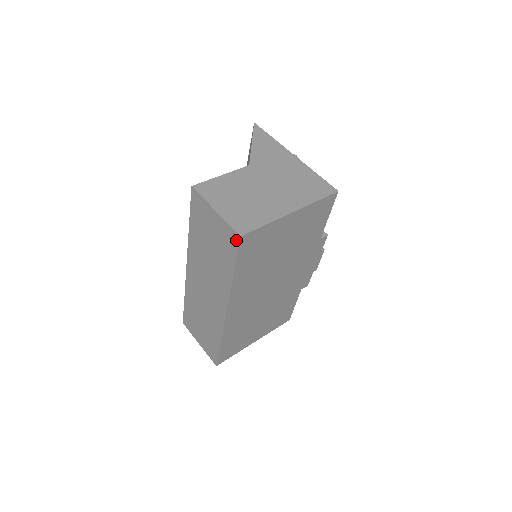
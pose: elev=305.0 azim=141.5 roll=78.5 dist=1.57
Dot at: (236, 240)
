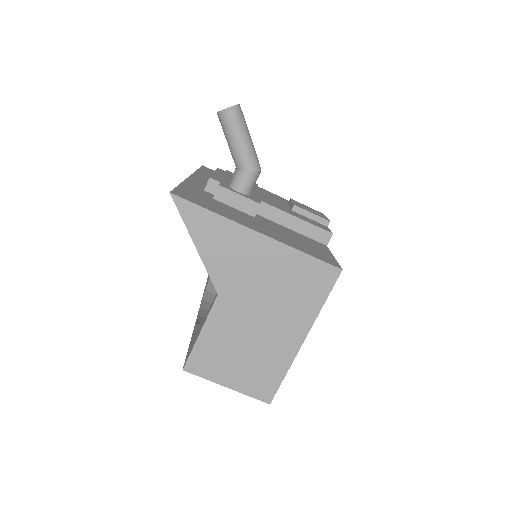
Dot at: occluded
